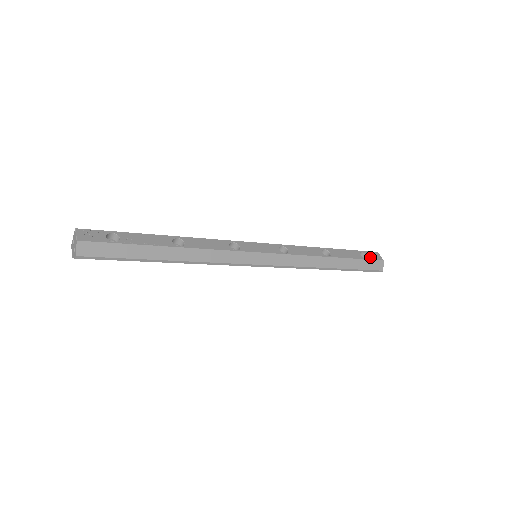
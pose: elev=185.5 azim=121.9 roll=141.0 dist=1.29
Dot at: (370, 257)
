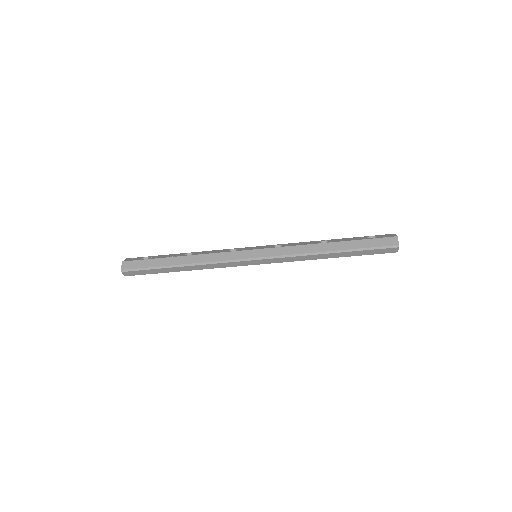
Dot at: (379, 237)
